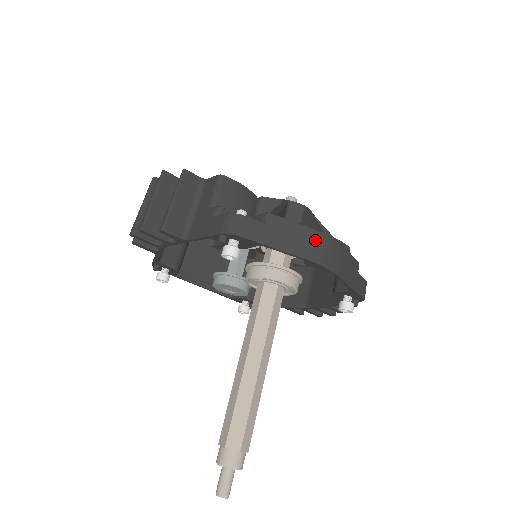
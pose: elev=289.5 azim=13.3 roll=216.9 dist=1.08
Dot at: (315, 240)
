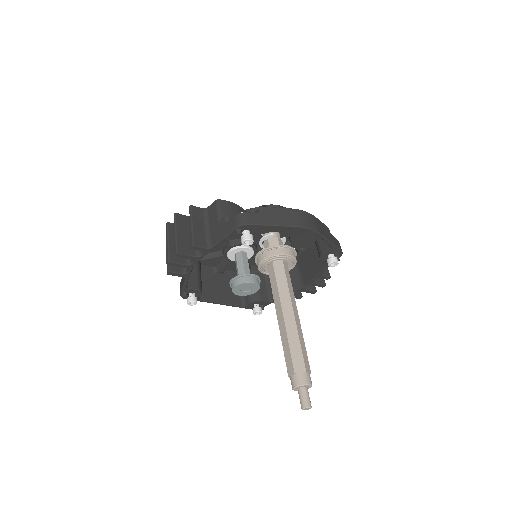
Dot at: (297, 215)
